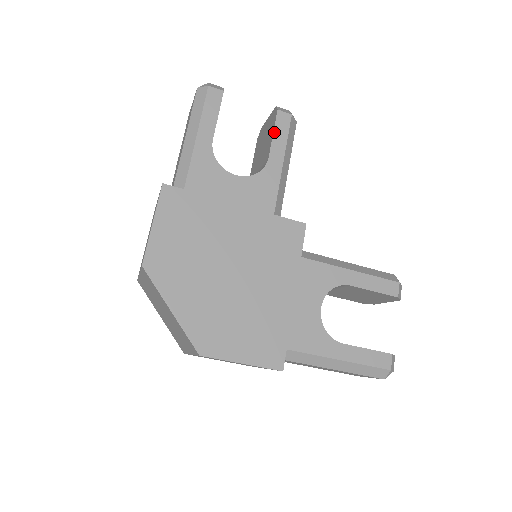
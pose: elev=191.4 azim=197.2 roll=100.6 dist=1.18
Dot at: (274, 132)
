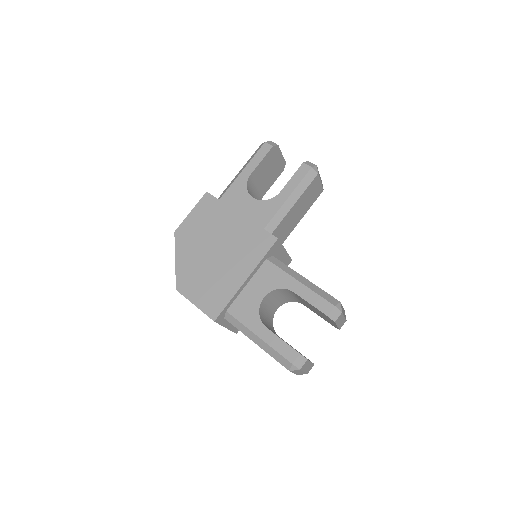
Dot at: (293, 176)
